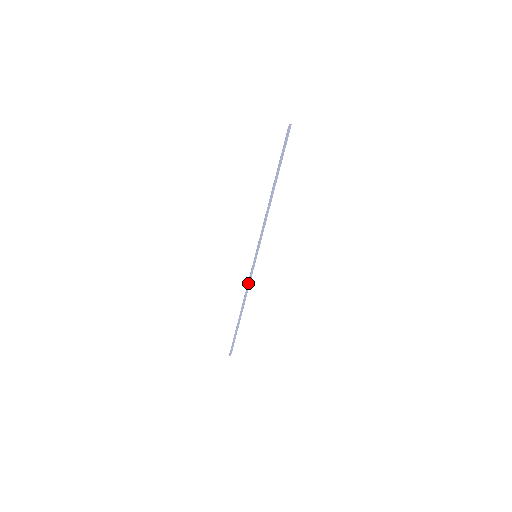
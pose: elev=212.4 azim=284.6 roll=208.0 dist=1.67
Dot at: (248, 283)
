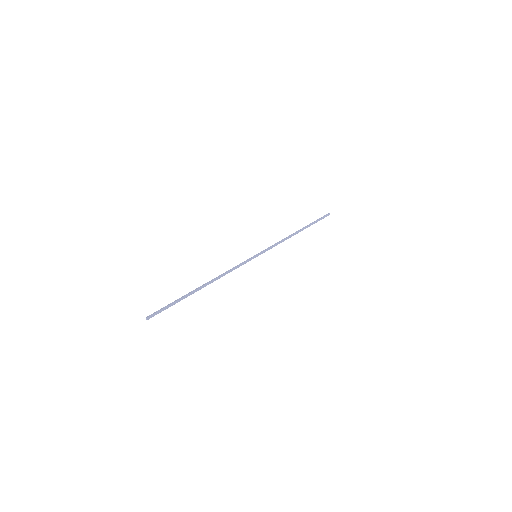
Dot at: (233, 268)
